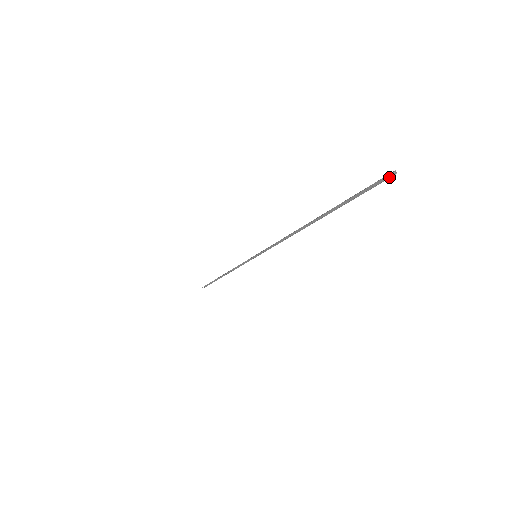
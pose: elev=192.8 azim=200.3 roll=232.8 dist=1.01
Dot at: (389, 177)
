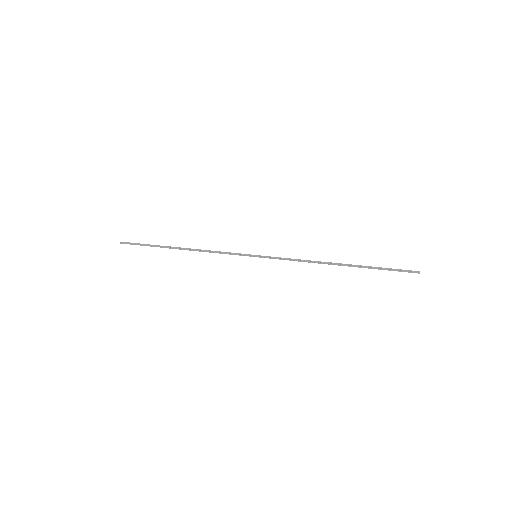
Dot at: (416, 272)
